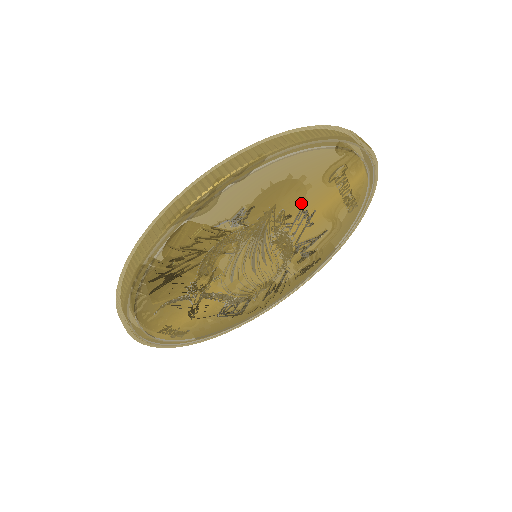
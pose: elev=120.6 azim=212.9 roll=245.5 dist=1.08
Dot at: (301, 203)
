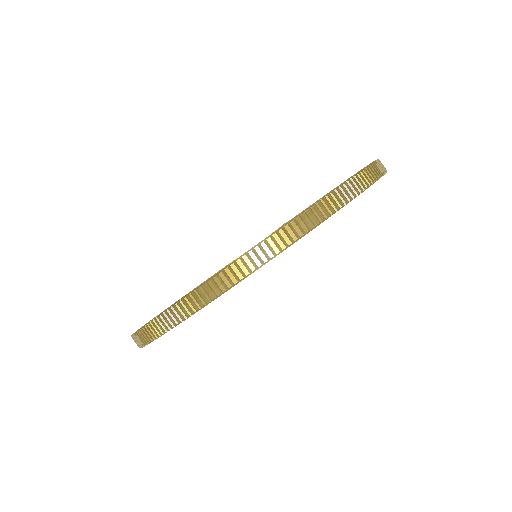
Dot at: occluded
